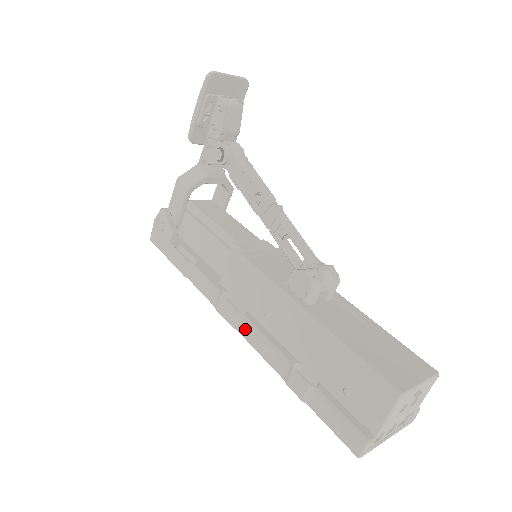
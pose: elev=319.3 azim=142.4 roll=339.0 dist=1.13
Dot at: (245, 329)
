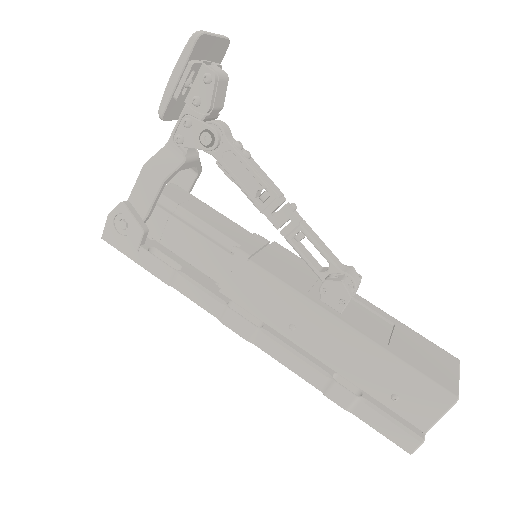
Dot at: (266, 343)
